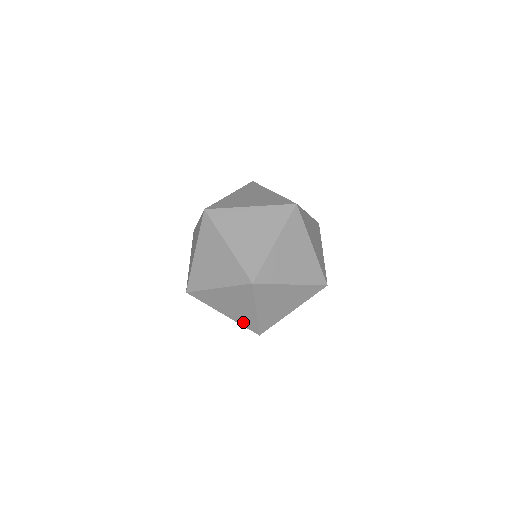
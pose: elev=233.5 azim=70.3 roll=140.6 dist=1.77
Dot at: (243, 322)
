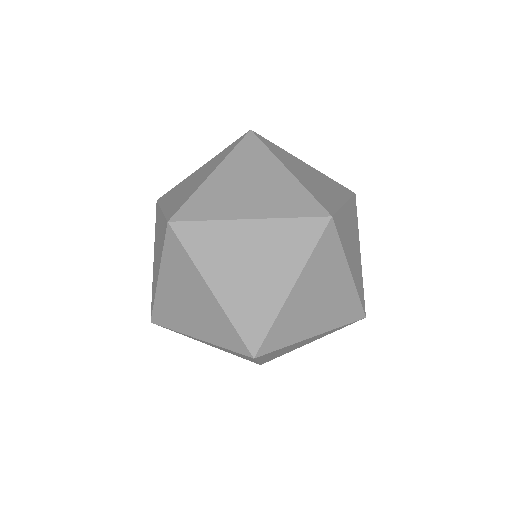
Dot at: (221, 338)
